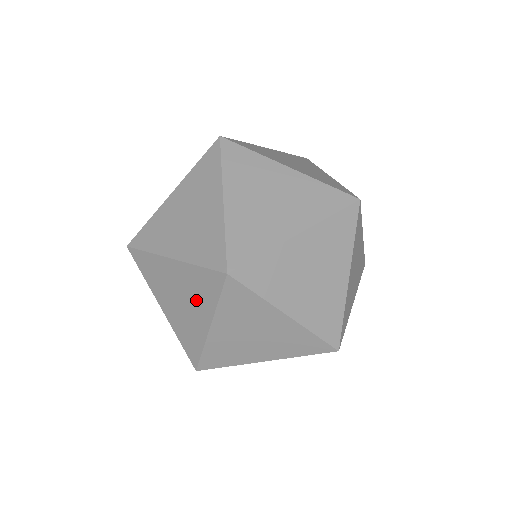
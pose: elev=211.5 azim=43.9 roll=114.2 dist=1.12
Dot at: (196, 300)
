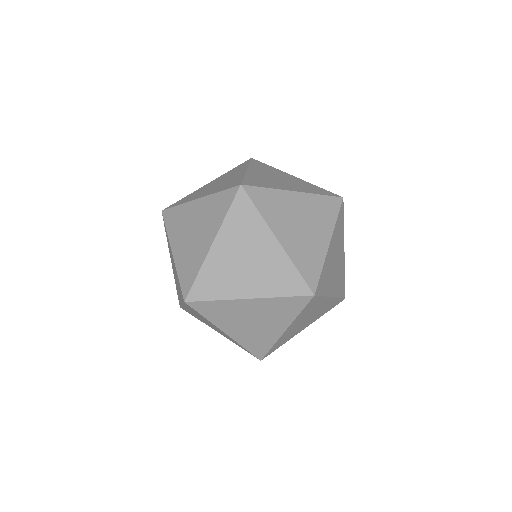
Dot at: (274, 318)
